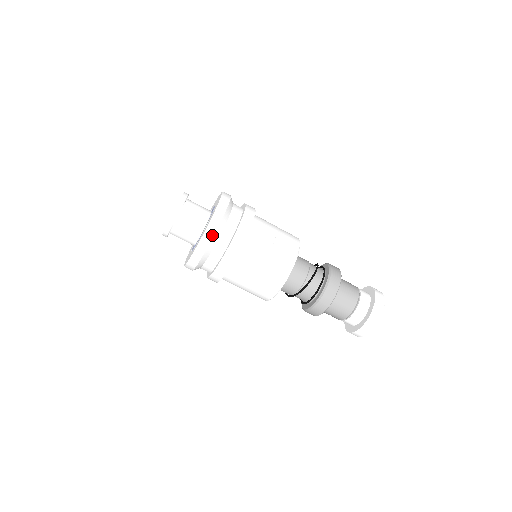
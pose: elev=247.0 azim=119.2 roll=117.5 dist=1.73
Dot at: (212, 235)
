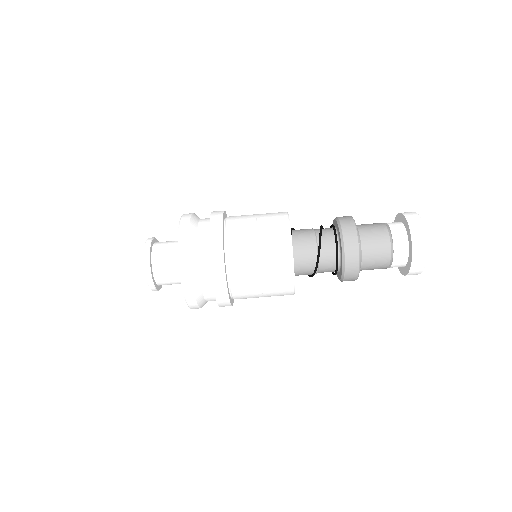
Dot at: (187, 230)
